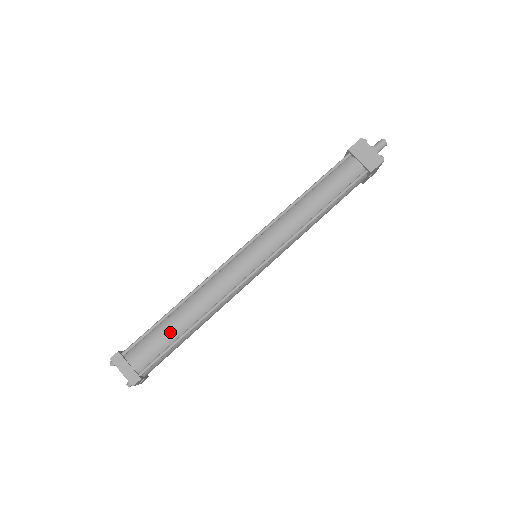
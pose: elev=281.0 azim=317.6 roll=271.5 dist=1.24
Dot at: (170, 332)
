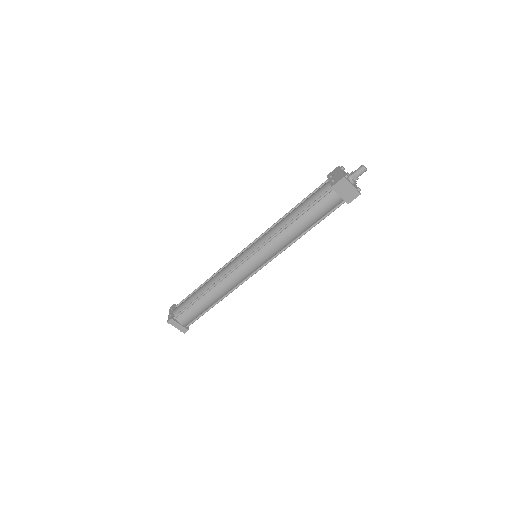
Dot at: (202, 308)
